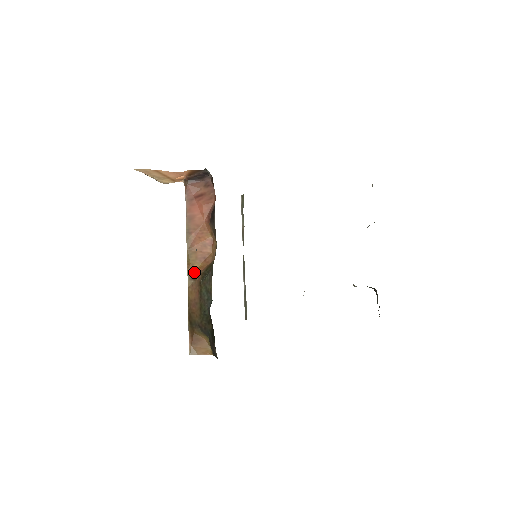
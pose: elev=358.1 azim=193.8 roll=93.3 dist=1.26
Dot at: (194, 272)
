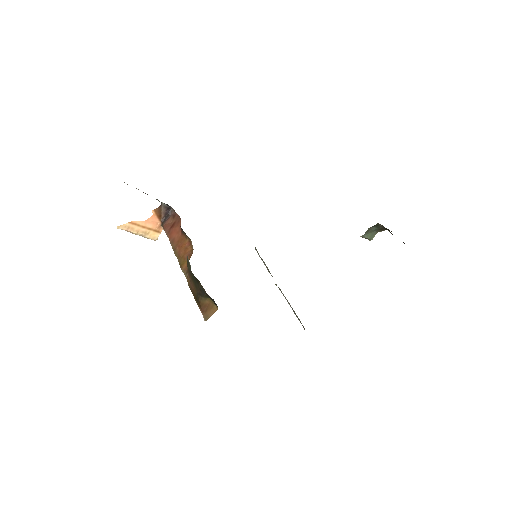
Dot at: (186, 268)
